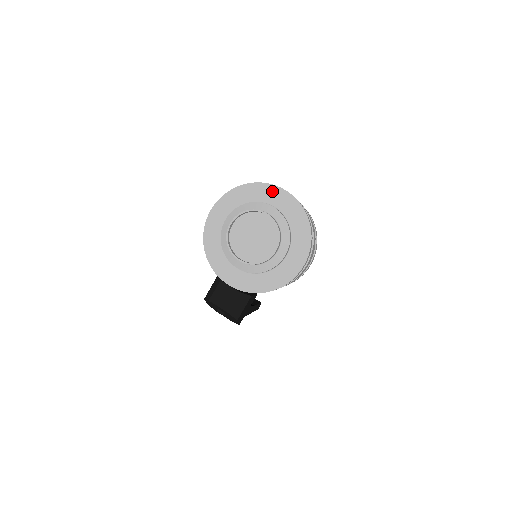
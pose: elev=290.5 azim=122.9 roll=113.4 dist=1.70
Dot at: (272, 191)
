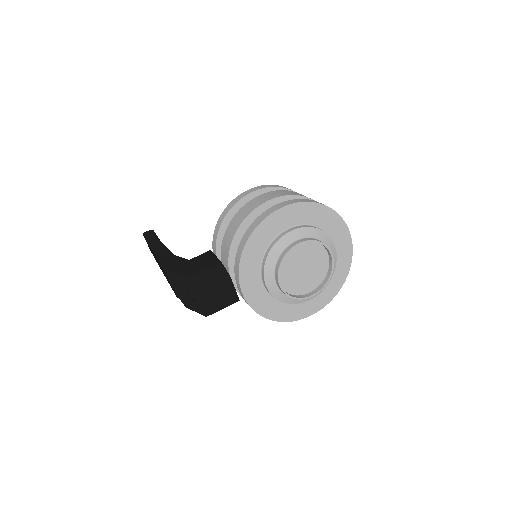
Dot at: (343, 232)
